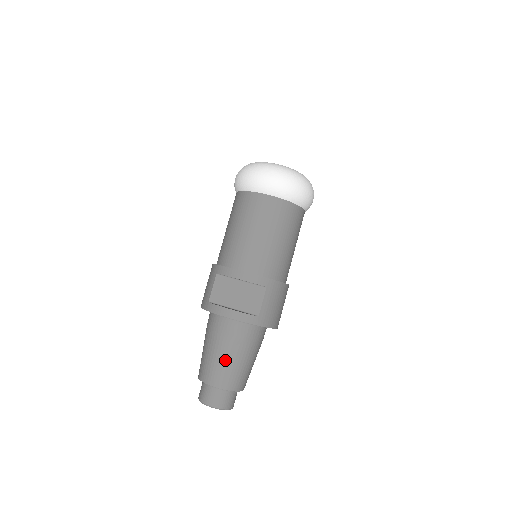
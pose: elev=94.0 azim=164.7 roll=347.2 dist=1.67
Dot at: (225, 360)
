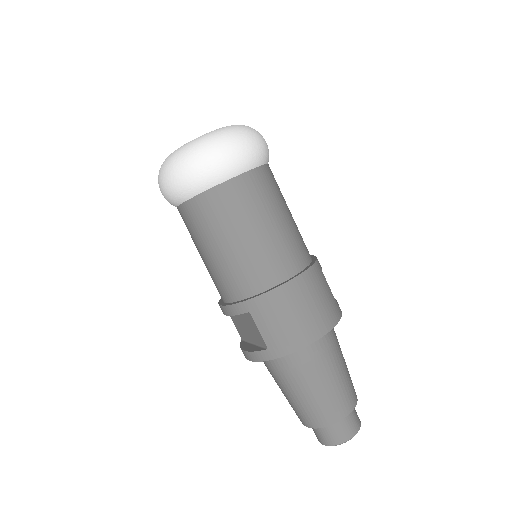
Dot at: (289, 398)
